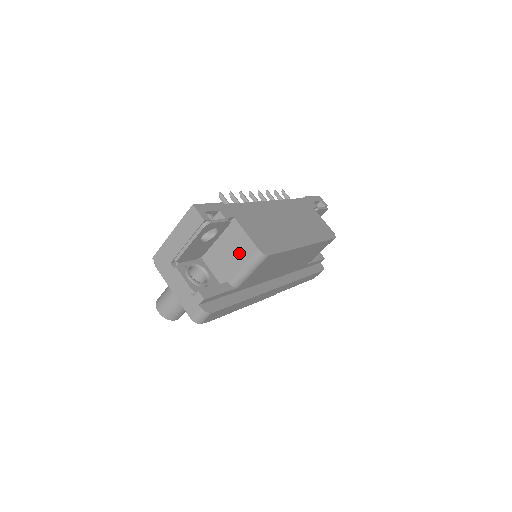
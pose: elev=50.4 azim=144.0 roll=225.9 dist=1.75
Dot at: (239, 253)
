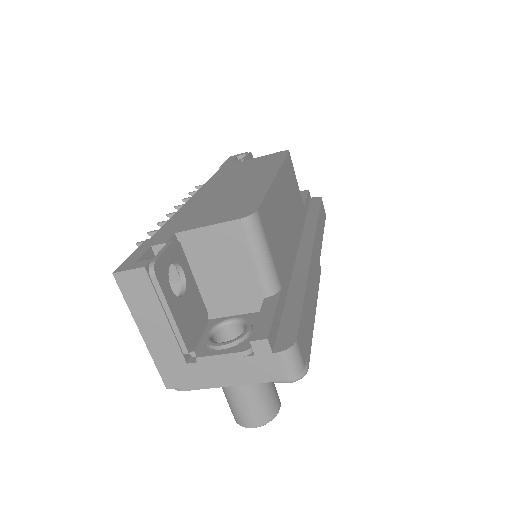
Dot at: (230, 255)
